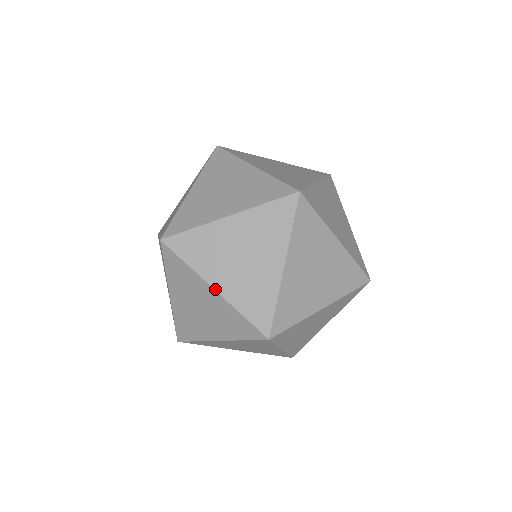
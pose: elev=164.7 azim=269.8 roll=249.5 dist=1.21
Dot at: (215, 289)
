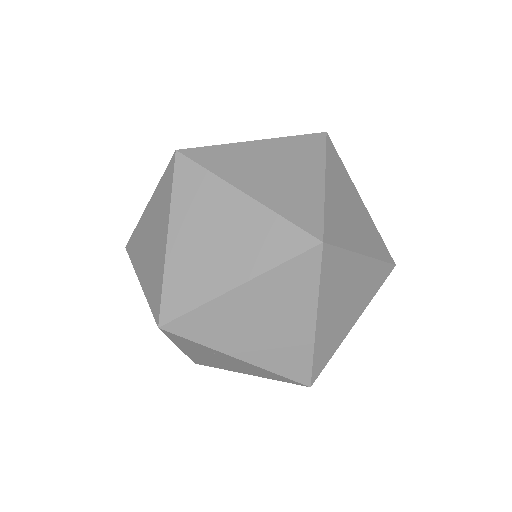
Dot at: occluded
